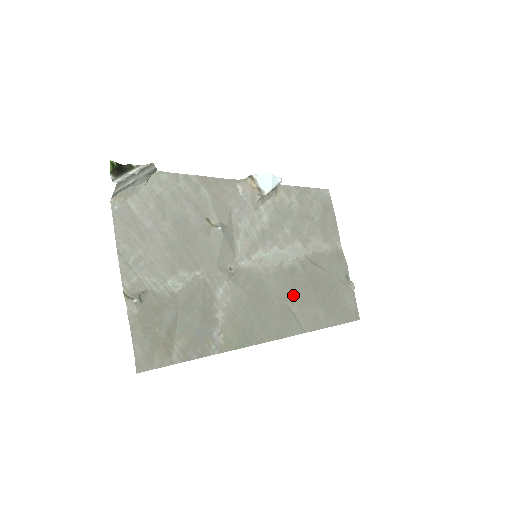
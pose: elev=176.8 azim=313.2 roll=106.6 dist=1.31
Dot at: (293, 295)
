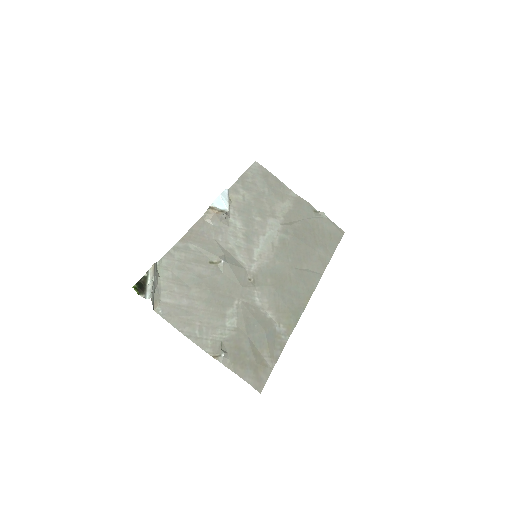
Dot at: (296, 258)
